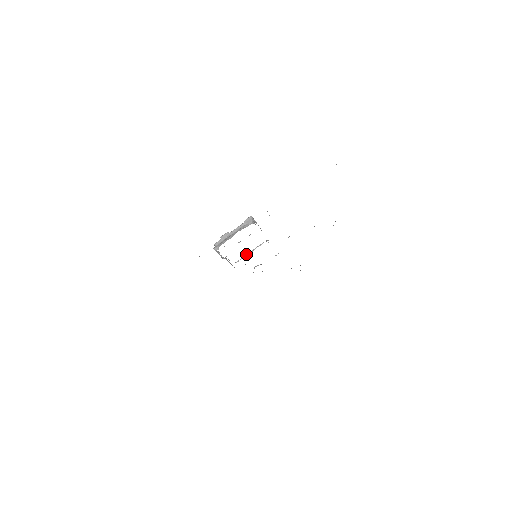
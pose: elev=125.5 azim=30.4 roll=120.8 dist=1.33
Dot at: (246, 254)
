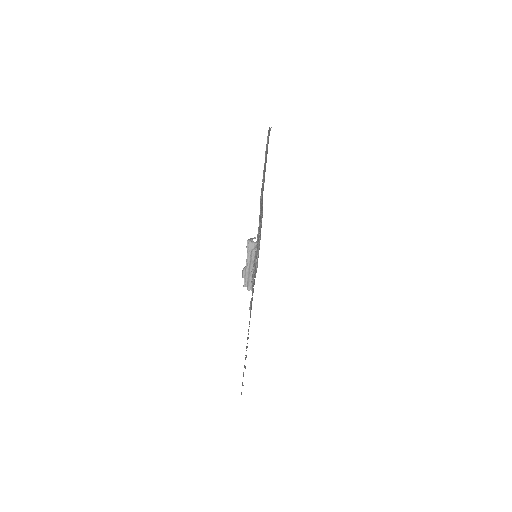
Dot at: occluded
